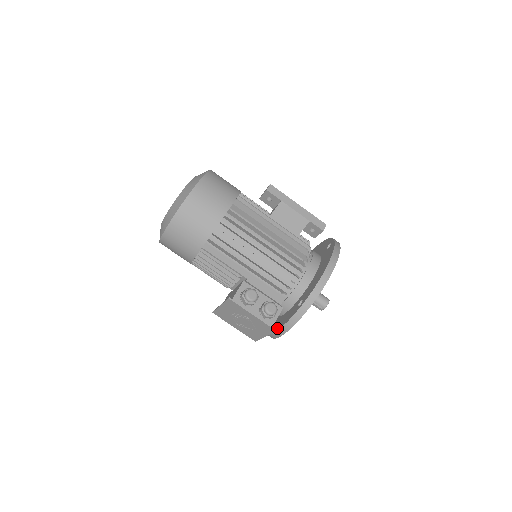
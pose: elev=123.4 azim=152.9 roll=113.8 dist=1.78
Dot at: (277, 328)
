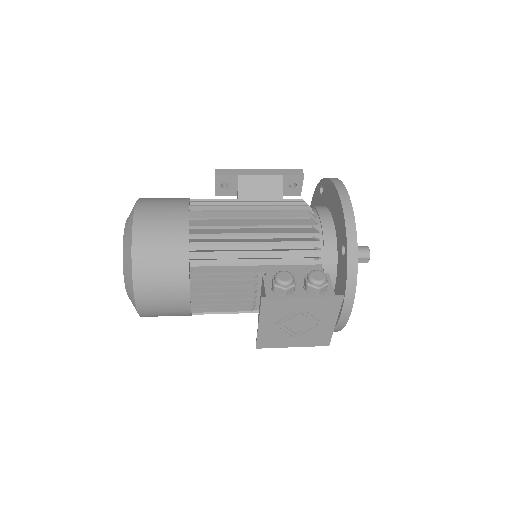
Dot at: occluded
